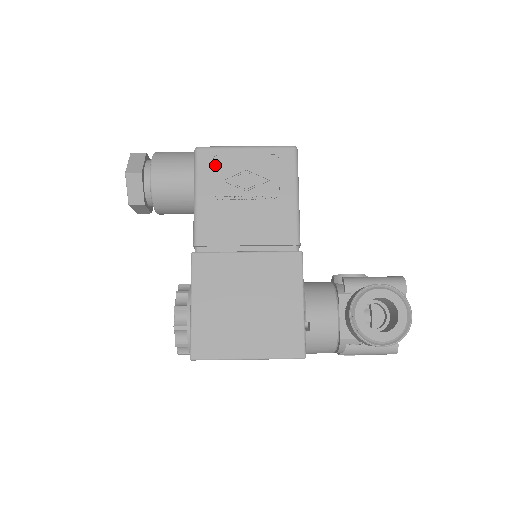
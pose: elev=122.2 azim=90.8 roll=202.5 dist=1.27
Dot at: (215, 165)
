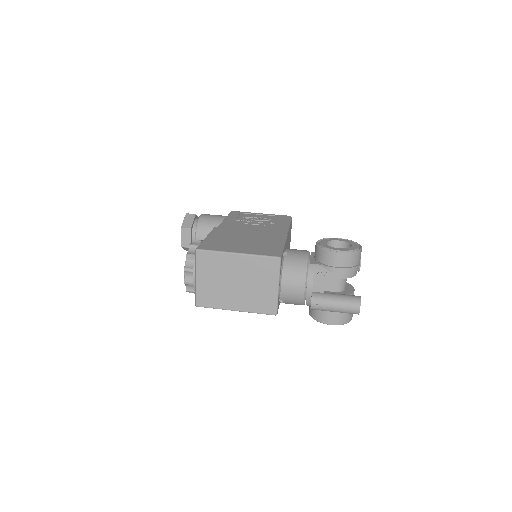
Dot at: (241, 215)
